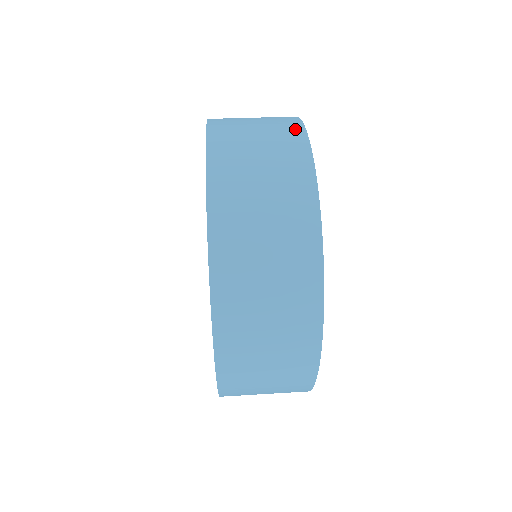
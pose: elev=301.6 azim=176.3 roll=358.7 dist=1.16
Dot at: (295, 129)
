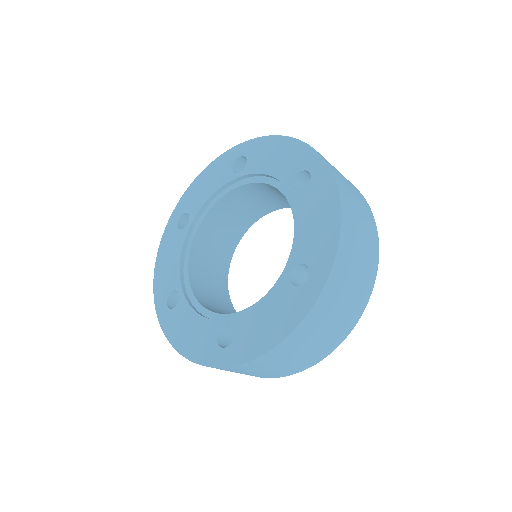
Dot at: occluded
